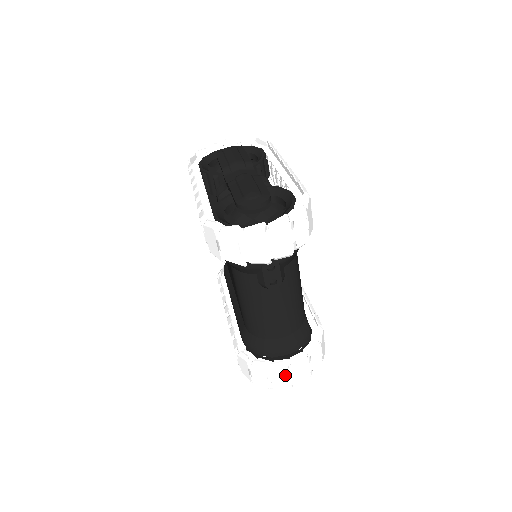
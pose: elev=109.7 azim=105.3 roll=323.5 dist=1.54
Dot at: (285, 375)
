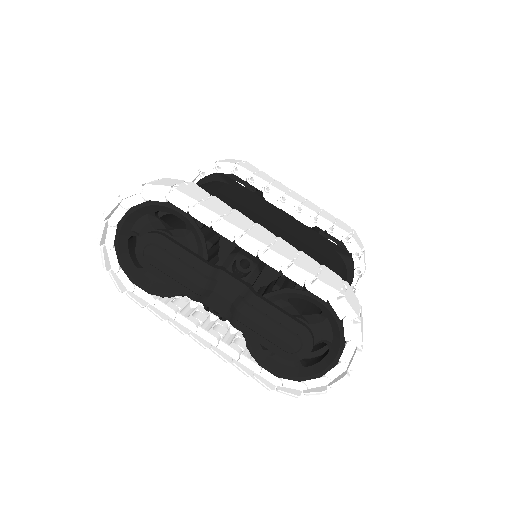
Dot at: occluded
